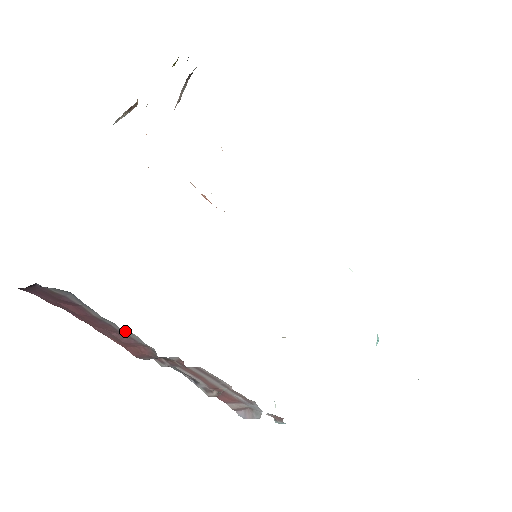
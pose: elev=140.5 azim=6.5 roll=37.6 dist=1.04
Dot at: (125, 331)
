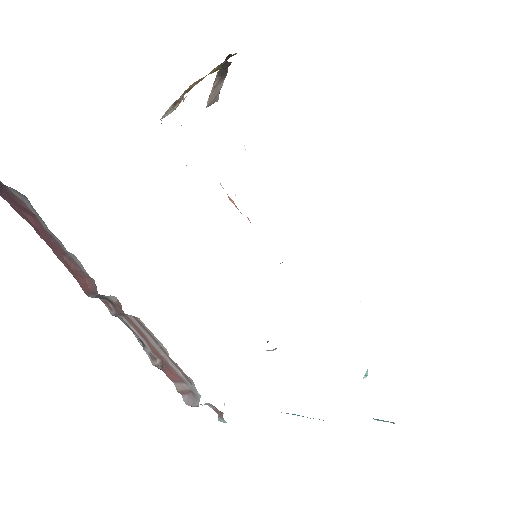
Dot at: (69, 252)
